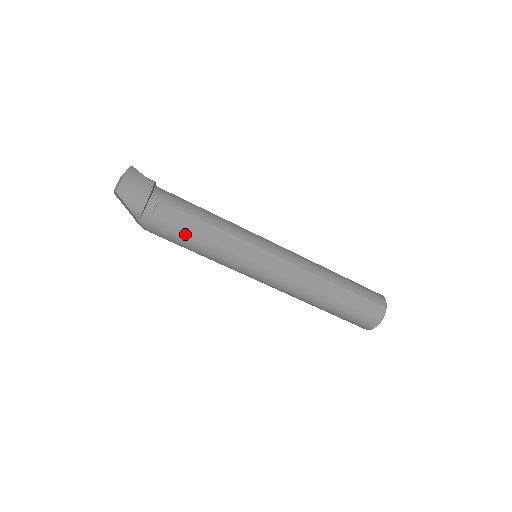
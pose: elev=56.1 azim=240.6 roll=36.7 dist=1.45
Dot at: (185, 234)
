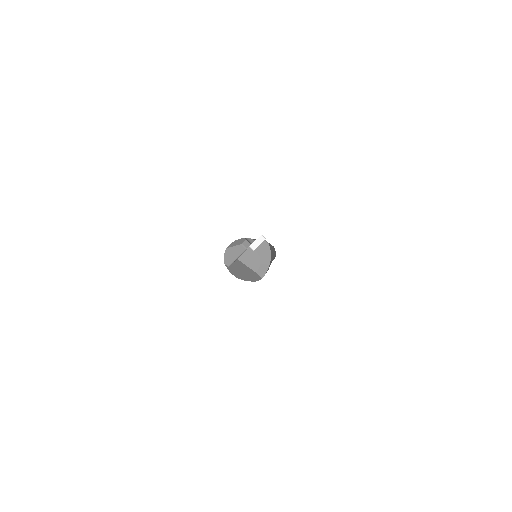
Dot at: occluded
